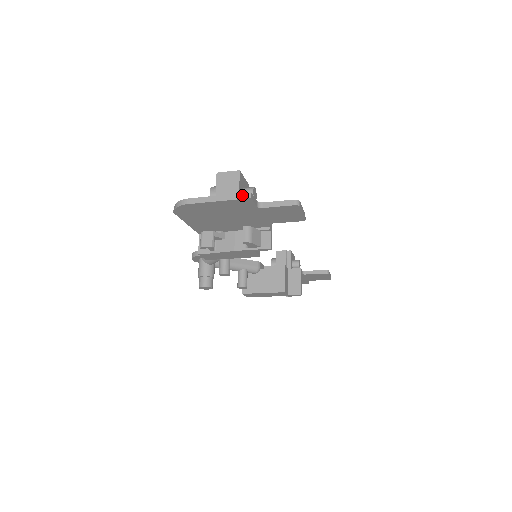
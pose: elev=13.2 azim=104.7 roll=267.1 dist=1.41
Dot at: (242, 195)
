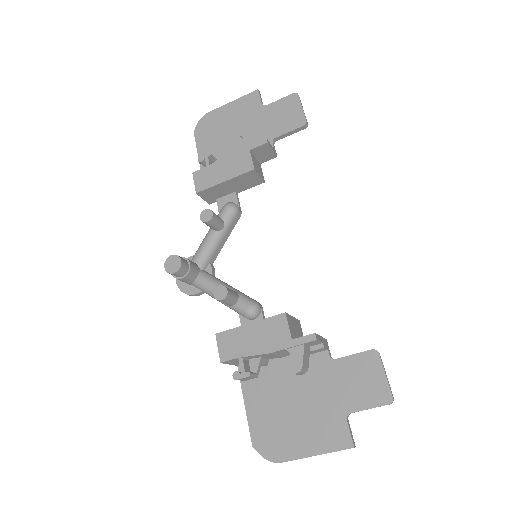
Dot at: (252, 94)
